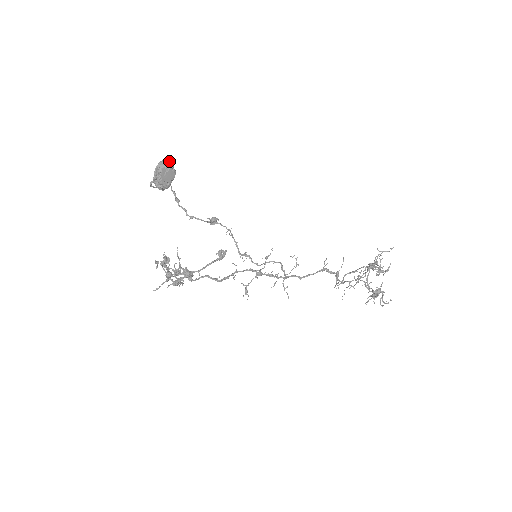
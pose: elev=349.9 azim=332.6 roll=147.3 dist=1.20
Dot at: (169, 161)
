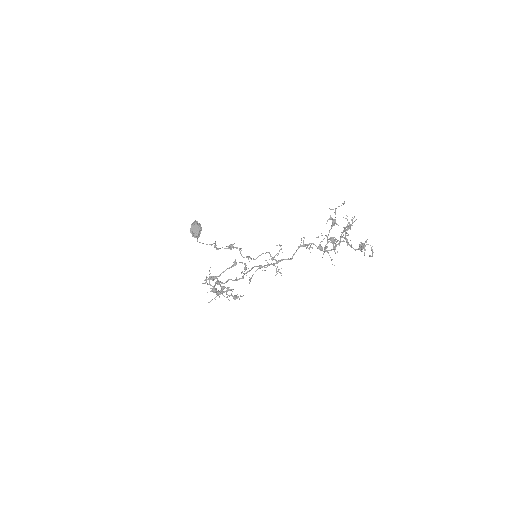
Dot at: (195, 221)
